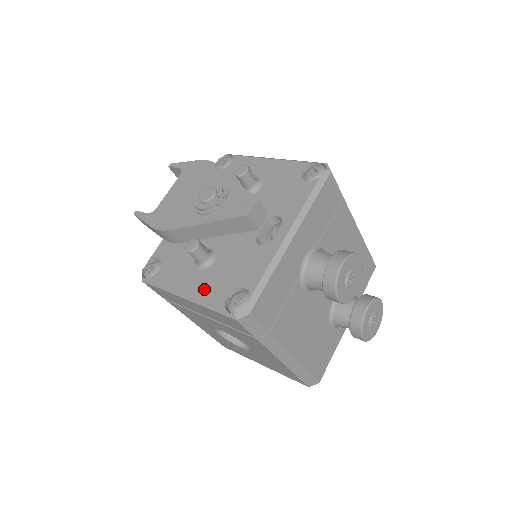
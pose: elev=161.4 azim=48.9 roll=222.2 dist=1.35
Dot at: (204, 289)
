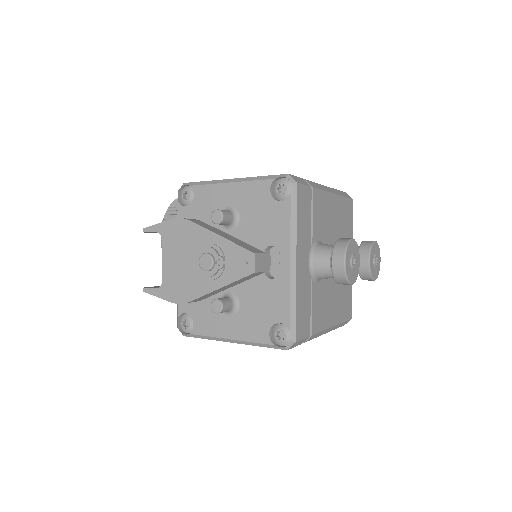
Dot at: (245, 332)
